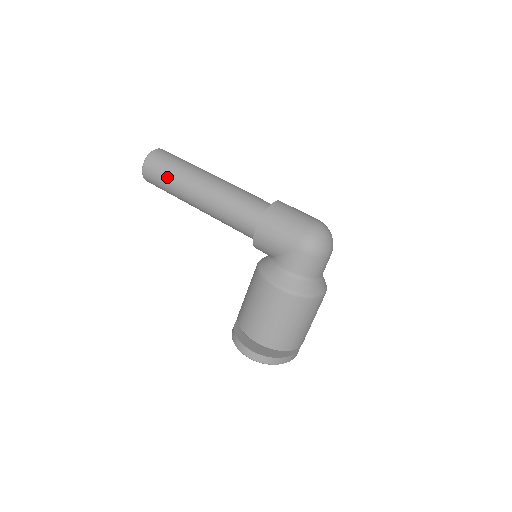
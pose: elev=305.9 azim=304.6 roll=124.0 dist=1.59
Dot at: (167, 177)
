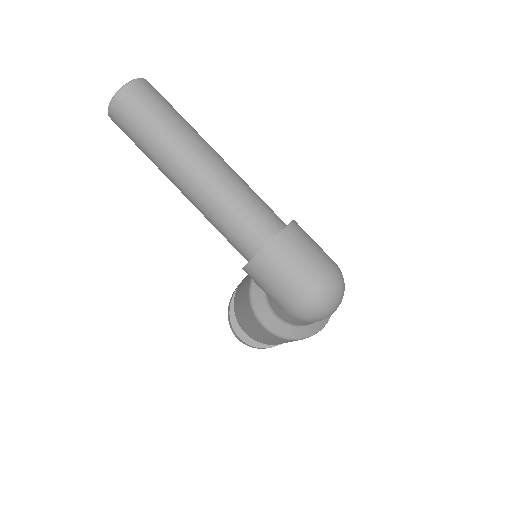
Dot at: (139, 145)
